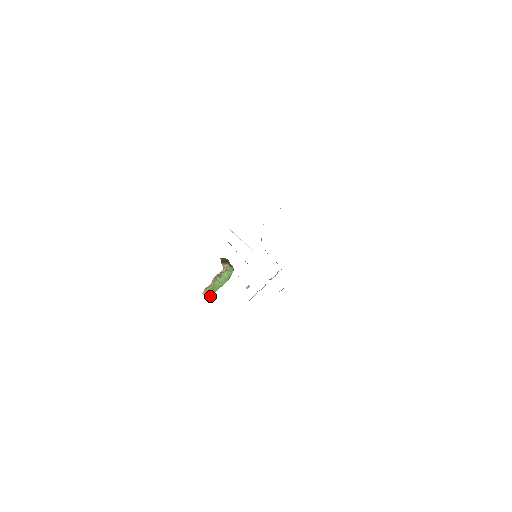
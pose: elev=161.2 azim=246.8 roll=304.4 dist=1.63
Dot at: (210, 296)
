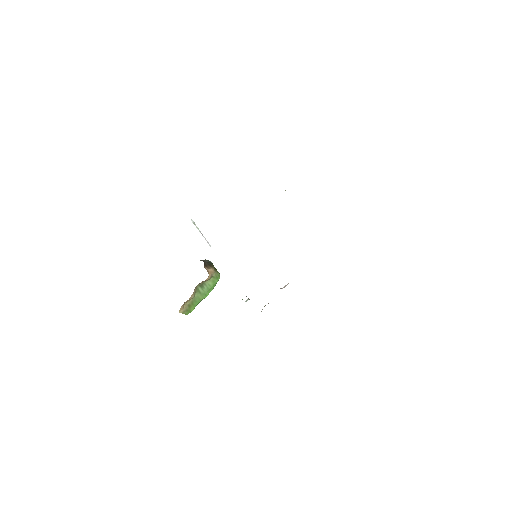
Dot at: (187, 314)
